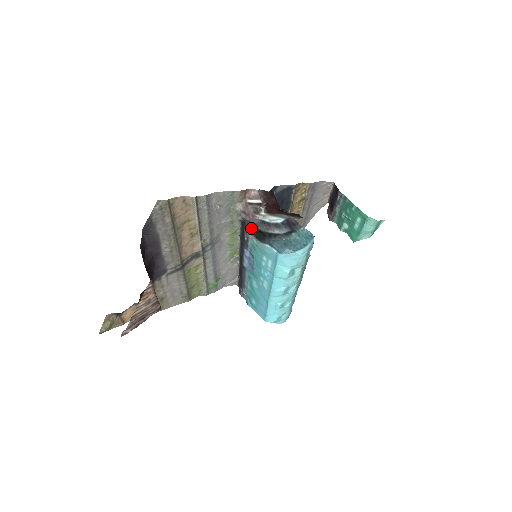
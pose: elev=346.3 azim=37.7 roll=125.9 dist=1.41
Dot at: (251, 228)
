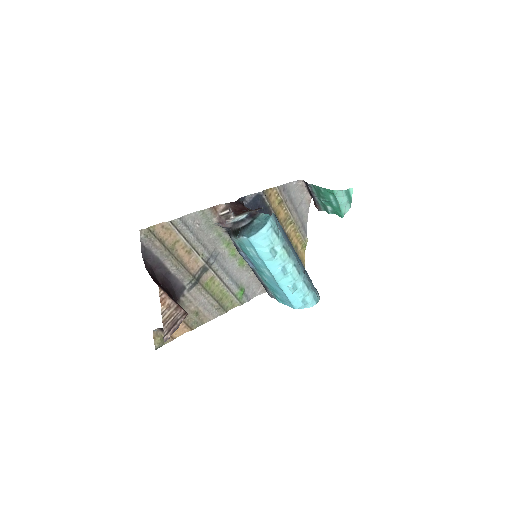
Dot at: (230, 232)
